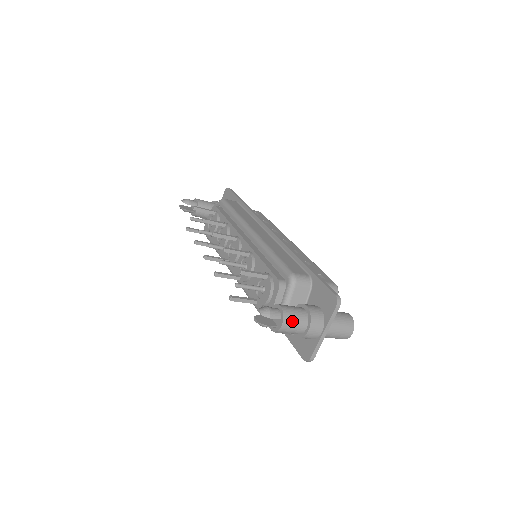
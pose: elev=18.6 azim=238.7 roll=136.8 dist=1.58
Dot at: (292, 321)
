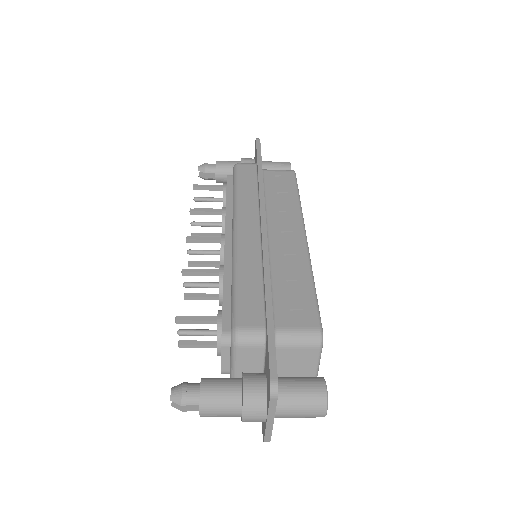
Dot at: (215, 408)
